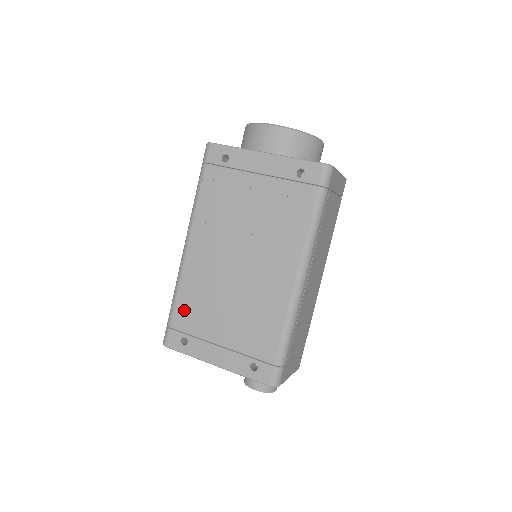
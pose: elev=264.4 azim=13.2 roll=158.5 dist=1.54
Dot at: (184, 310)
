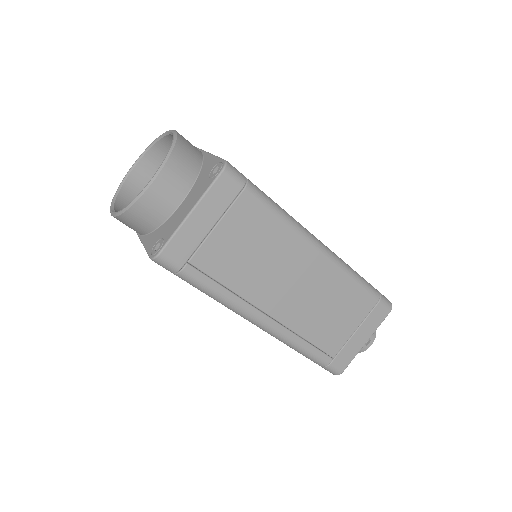
Dot at: occluded
